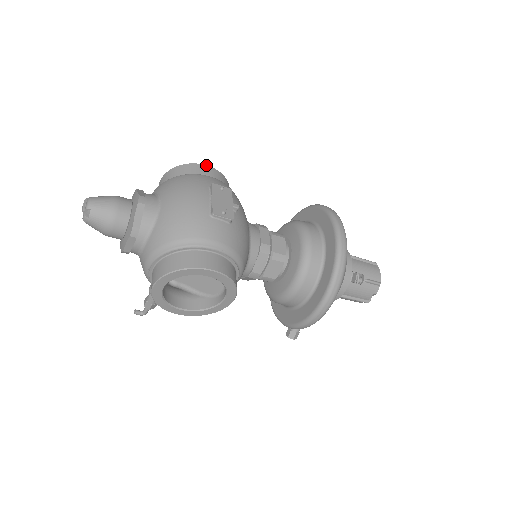
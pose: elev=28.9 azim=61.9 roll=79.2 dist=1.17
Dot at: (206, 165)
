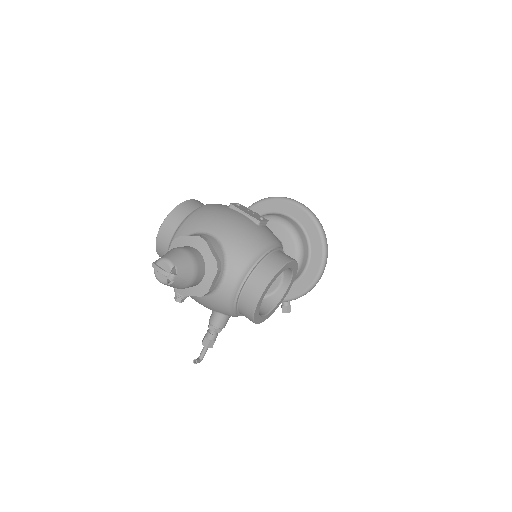
Dot at: (192, 199)
